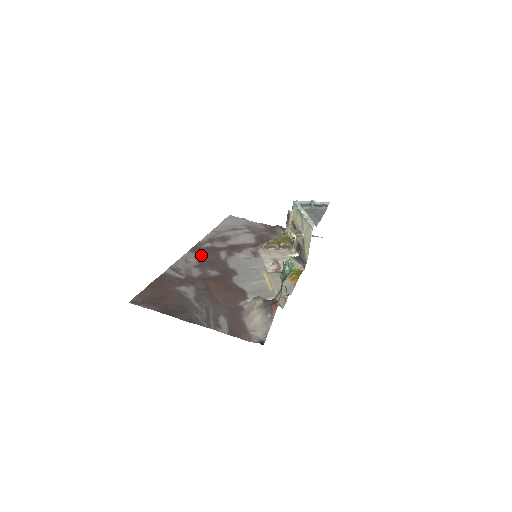
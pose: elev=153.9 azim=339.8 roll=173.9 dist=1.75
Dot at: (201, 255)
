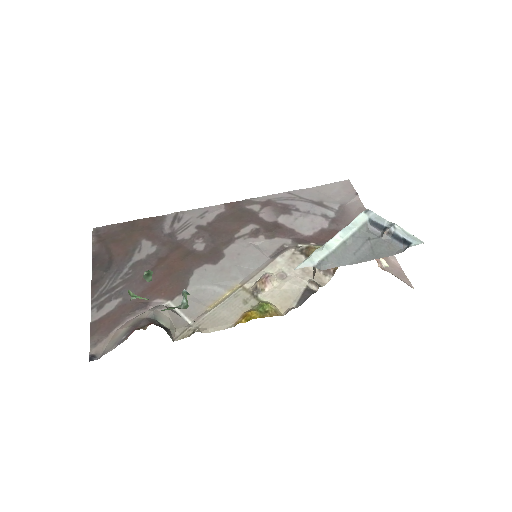
Dot at: (226, 216)
